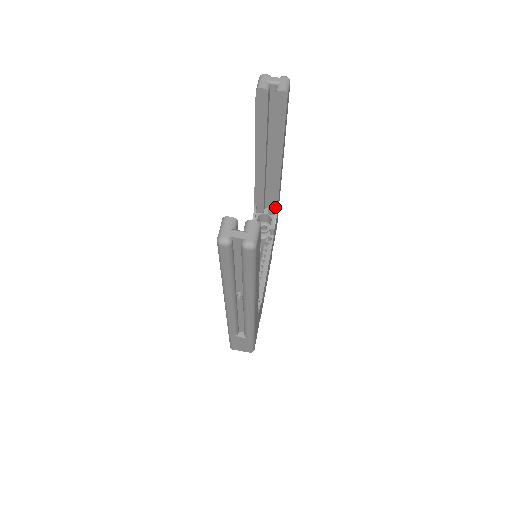
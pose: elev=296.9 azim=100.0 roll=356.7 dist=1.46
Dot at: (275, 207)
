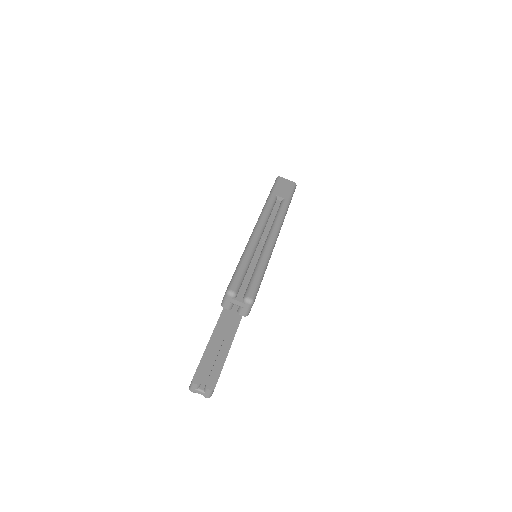
Dot at: occluded
